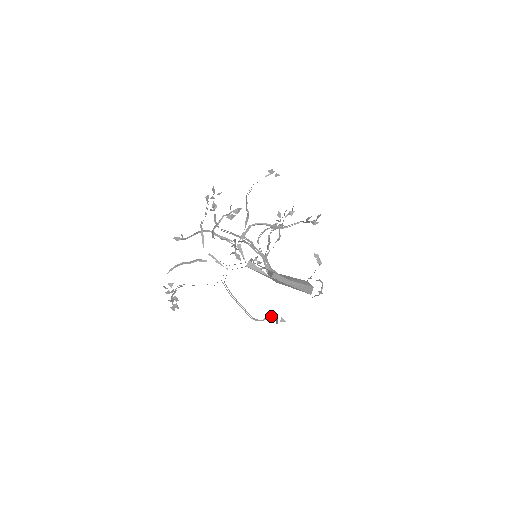
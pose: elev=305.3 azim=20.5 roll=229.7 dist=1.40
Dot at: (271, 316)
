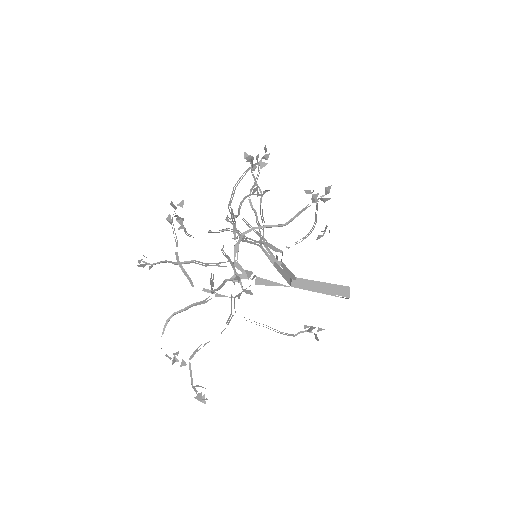
Dot at: (306, 331)
